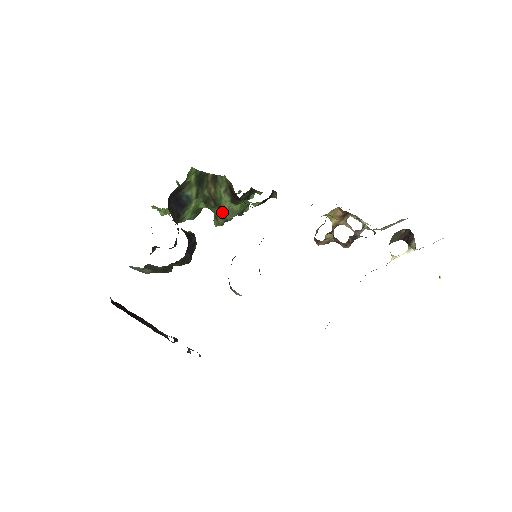
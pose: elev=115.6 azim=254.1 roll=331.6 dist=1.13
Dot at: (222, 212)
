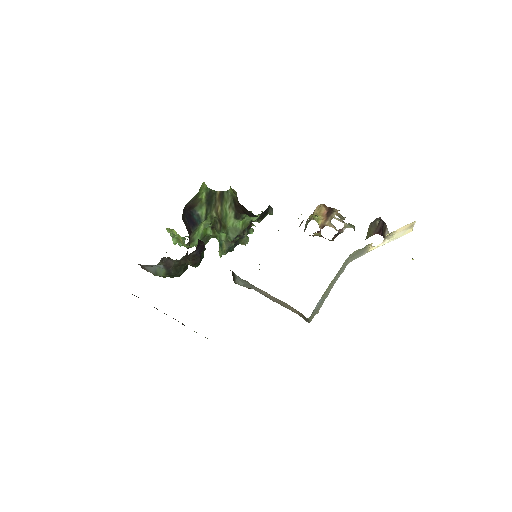
Dot at: (227, 232)
